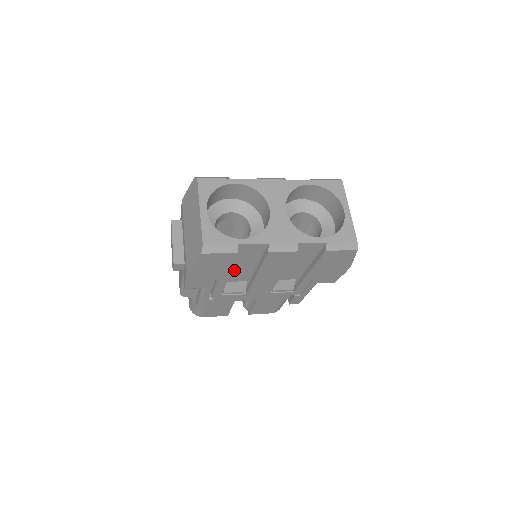
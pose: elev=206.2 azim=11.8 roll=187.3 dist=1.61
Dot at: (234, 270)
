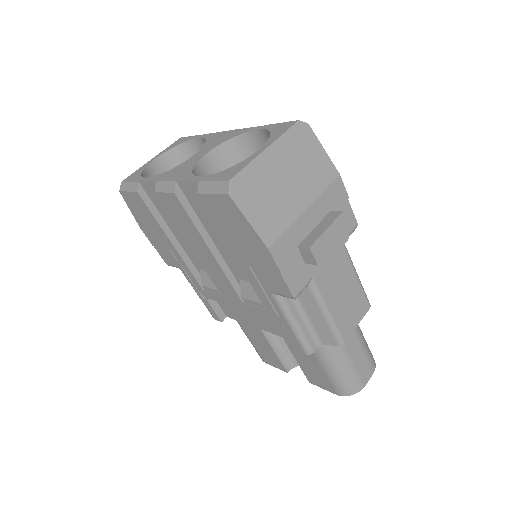
Dot at: (186, 243)
